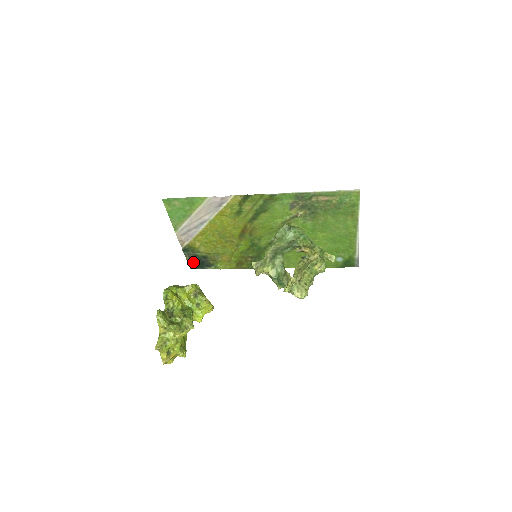
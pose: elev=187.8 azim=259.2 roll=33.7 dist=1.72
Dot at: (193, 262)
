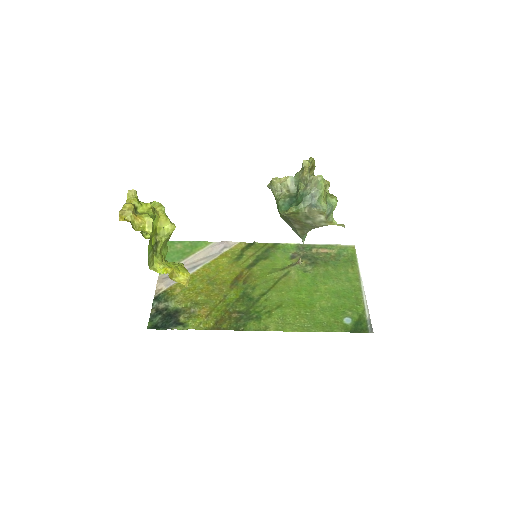
Dot at: (157, 318)
